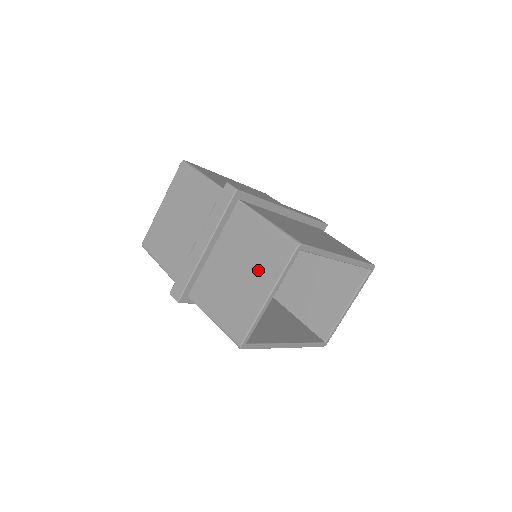
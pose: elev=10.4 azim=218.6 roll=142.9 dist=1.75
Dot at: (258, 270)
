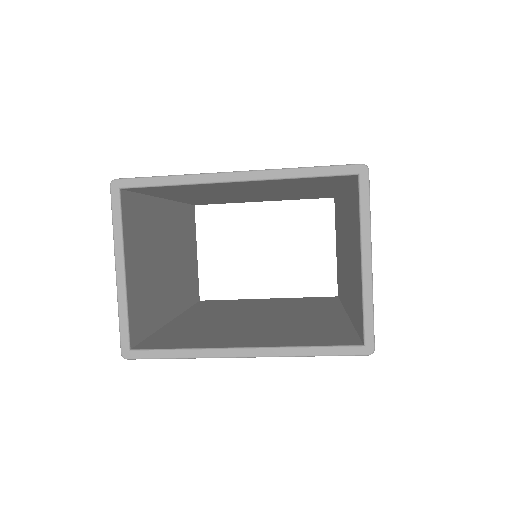
Dot at: occluded
